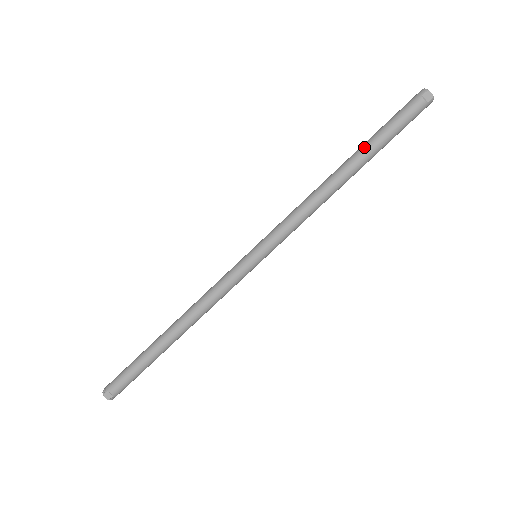
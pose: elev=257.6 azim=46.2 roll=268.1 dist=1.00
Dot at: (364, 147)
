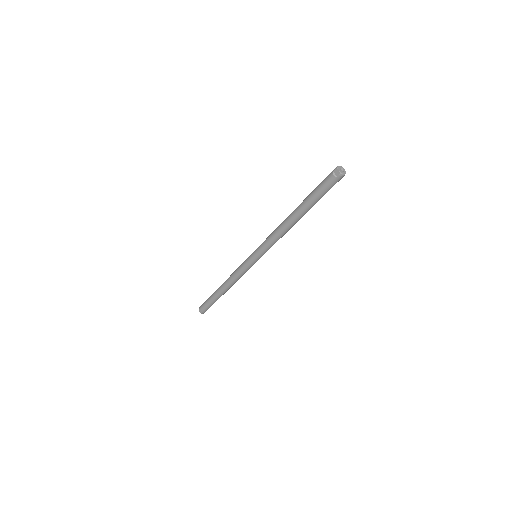
Dot at: (303, 201)
